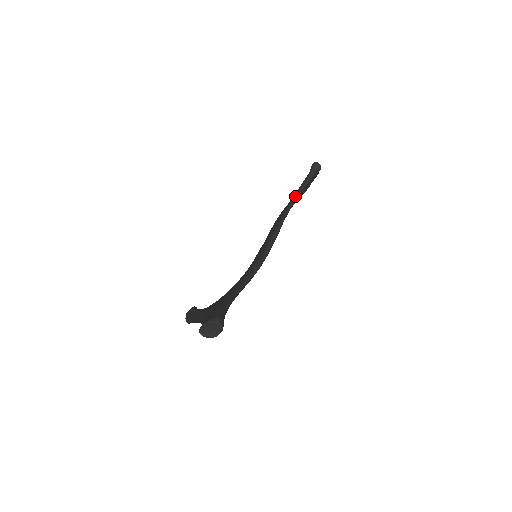
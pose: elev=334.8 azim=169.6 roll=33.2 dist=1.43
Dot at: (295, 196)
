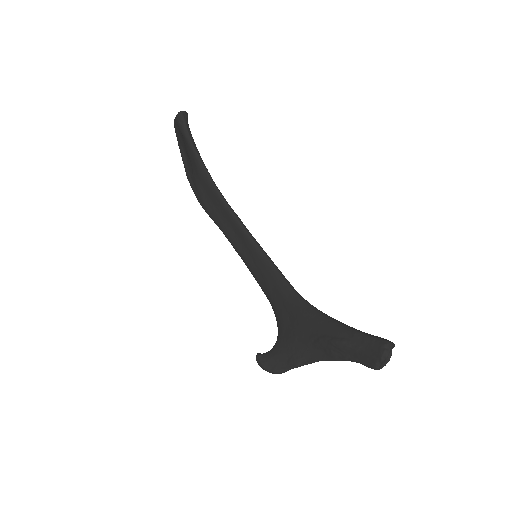
Dot at: (203, 165)
